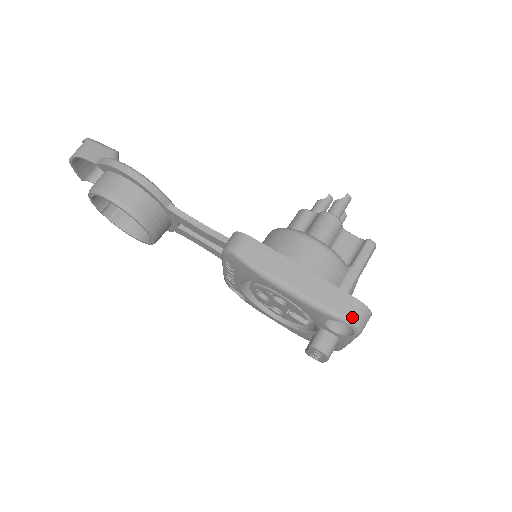
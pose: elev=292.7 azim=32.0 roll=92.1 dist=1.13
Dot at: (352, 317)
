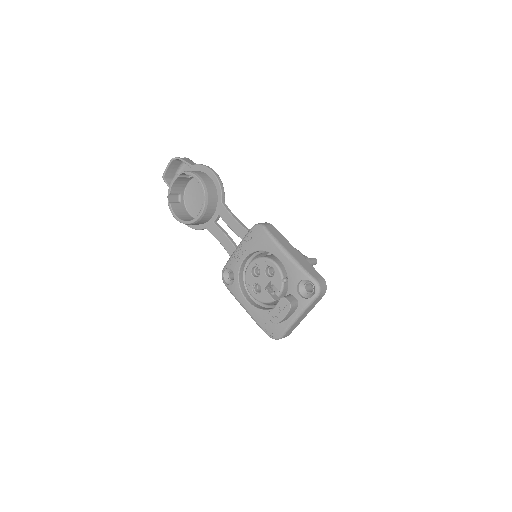
Dot at: (319, 281)
